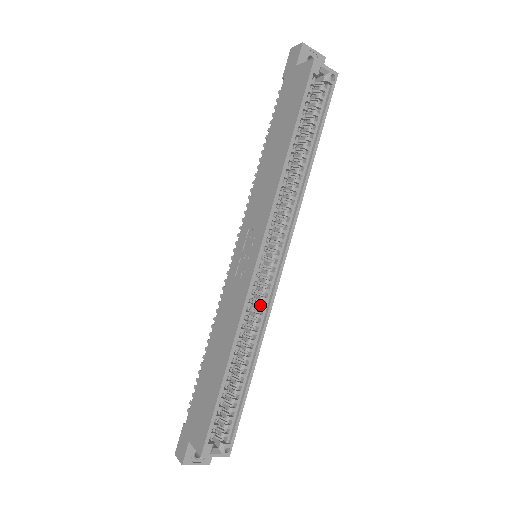
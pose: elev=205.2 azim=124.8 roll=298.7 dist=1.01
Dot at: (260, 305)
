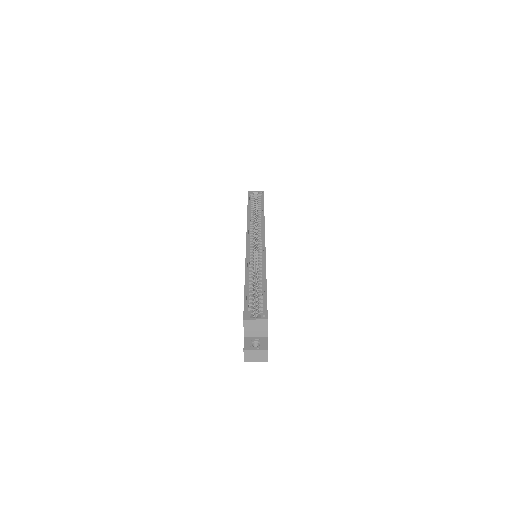
Dot at: (259, 258)
